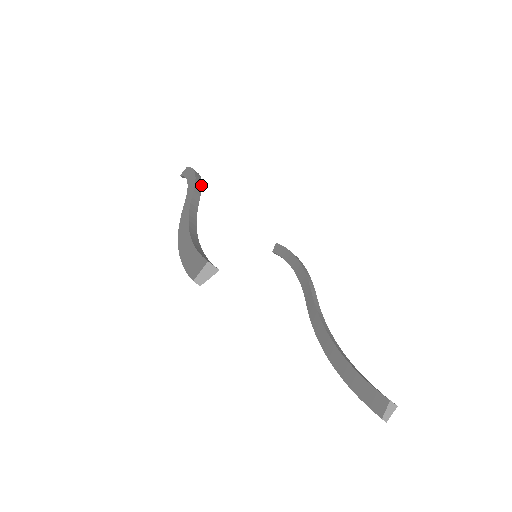
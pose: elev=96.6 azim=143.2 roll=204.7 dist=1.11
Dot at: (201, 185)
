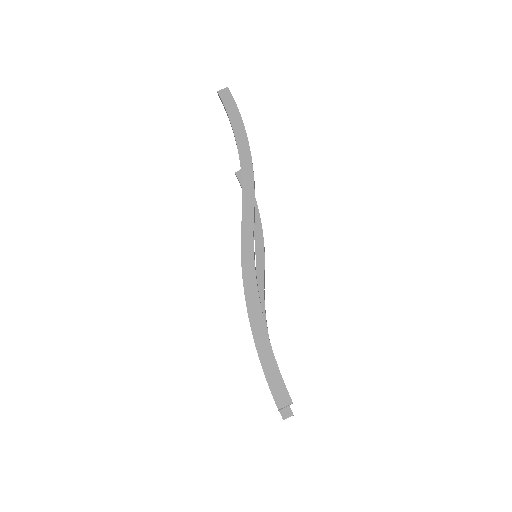
Dot at: occluded
